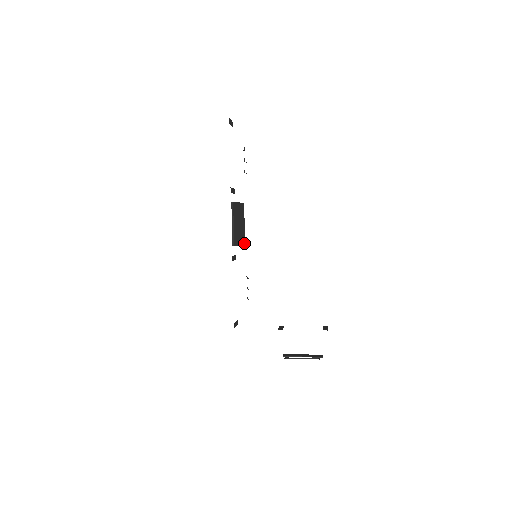
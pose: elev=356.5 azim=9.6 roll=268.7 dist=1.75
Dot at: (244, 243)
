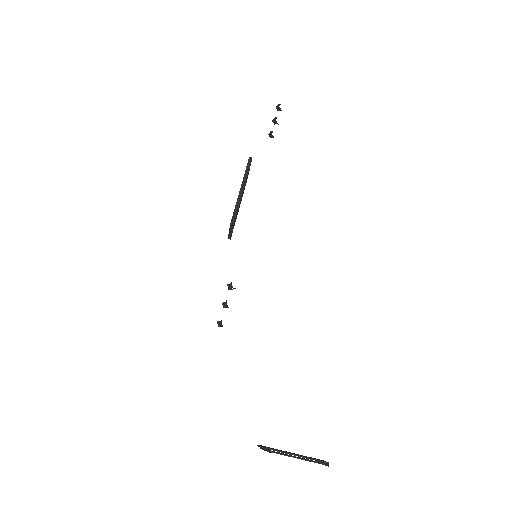
Dot at: occluded
